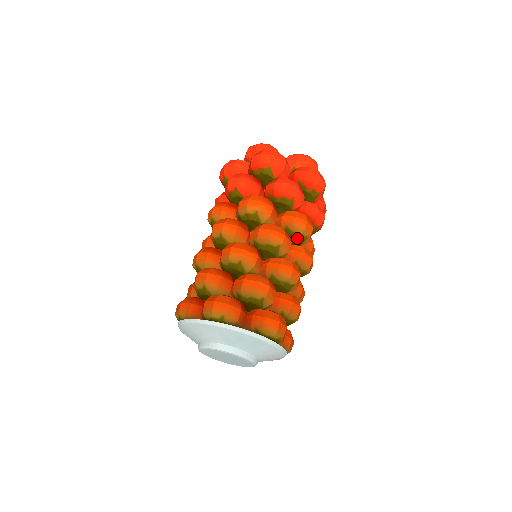
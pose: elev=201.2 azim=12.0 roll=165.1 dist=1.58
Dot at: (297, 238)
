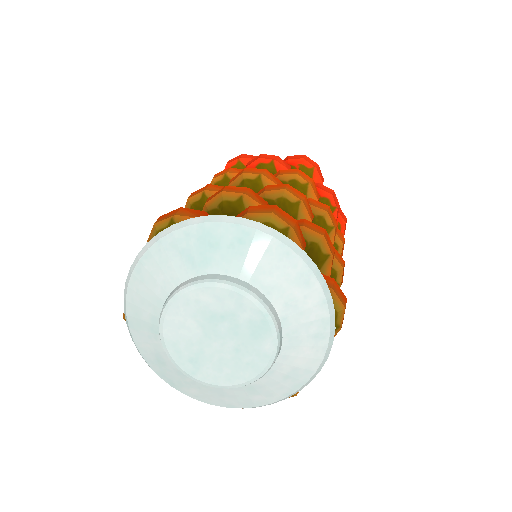
Dot at: occluded
